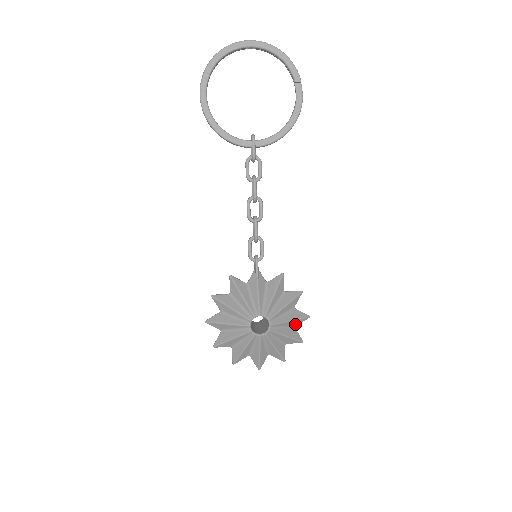
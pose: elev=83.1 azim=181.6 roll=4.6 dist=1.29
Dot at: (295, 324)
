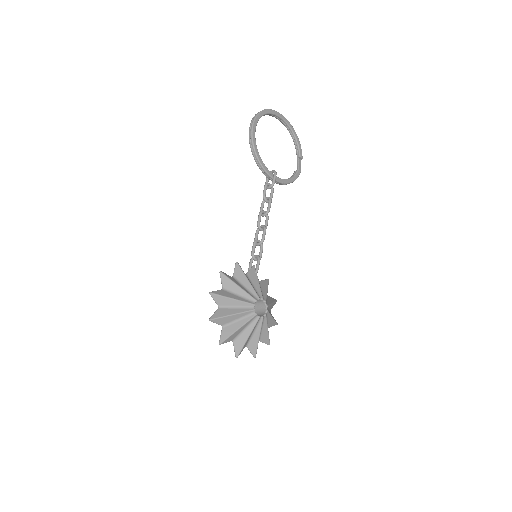
Dot at: (270, 325)
